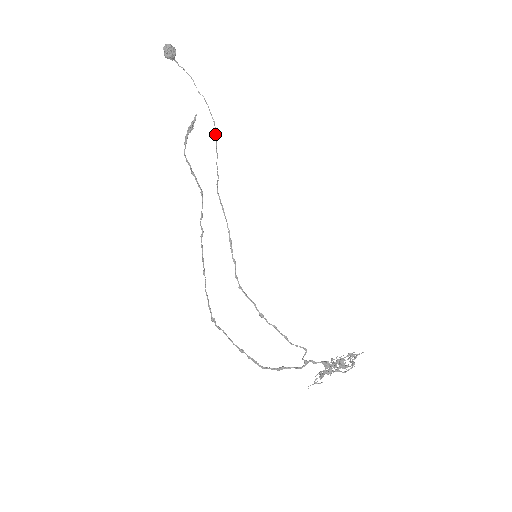
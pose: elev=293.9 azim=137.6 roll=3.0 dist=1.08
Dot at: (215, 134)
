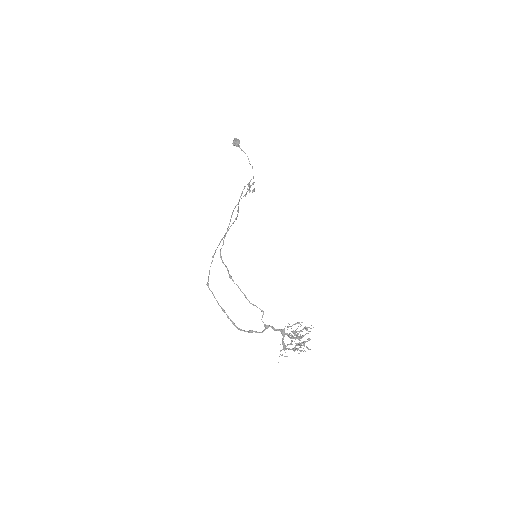
Dot at: occluded
